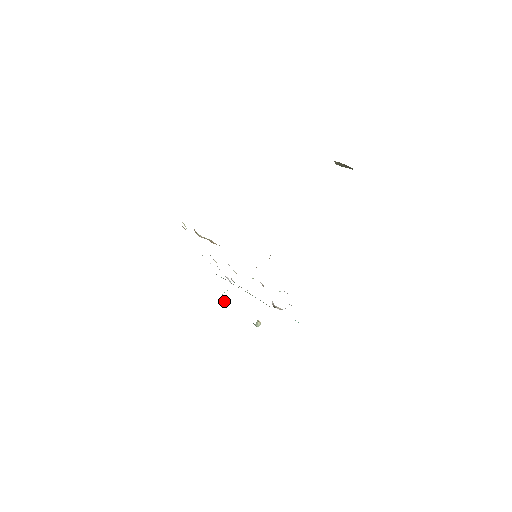
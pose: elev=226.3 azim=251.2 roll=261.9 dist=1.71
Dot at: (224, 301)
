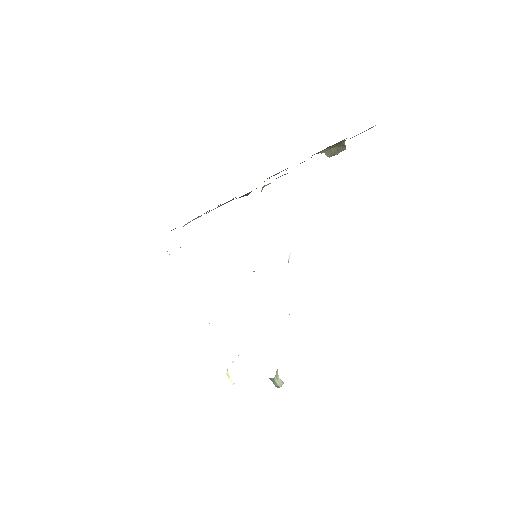
Dot at: occluded
